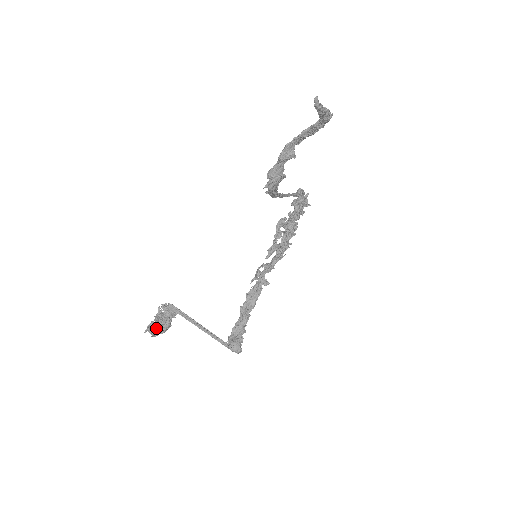
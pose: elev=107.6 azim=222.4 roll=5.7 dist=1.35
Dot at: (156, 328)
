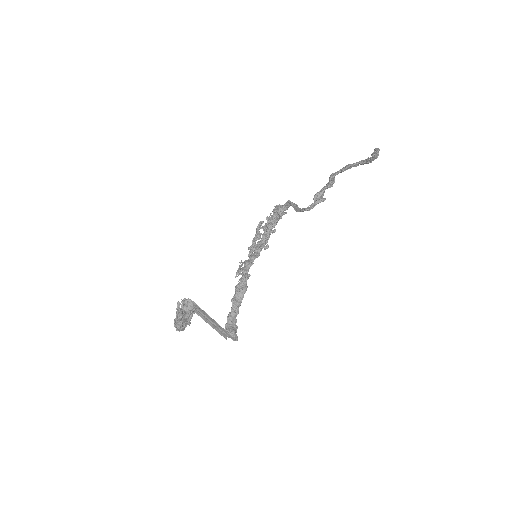
Dot at: (183, 322)
